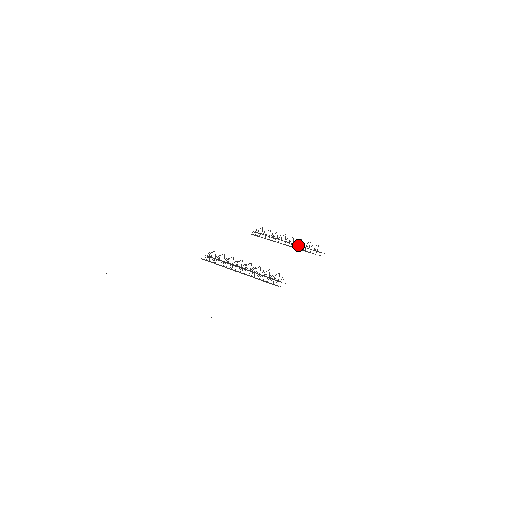
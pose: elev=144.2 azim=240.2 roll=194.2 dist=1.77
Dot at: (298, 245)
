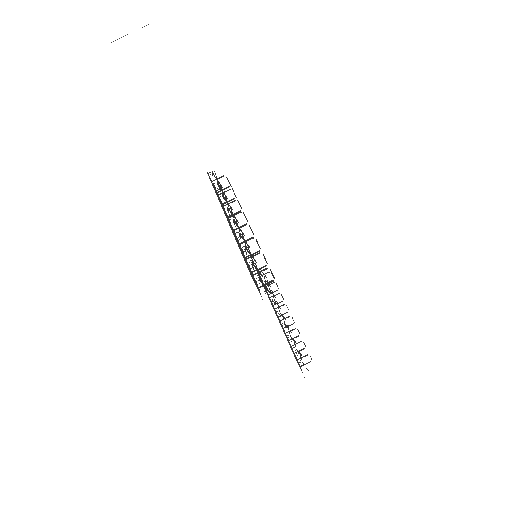
Dot at: (287, 335)
